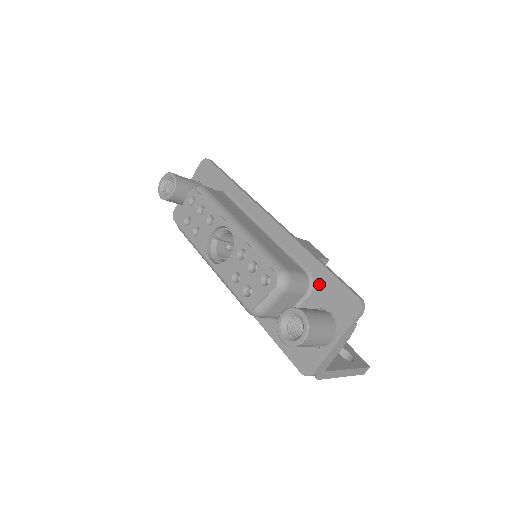
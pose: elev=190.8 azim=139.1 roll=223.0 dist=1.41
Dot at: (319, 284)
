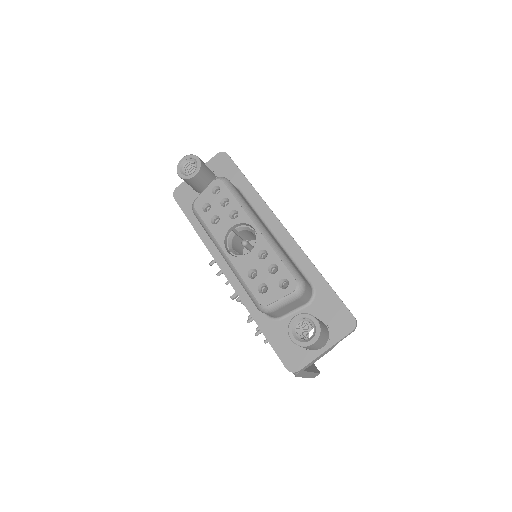
Dot at: (320, 298)
